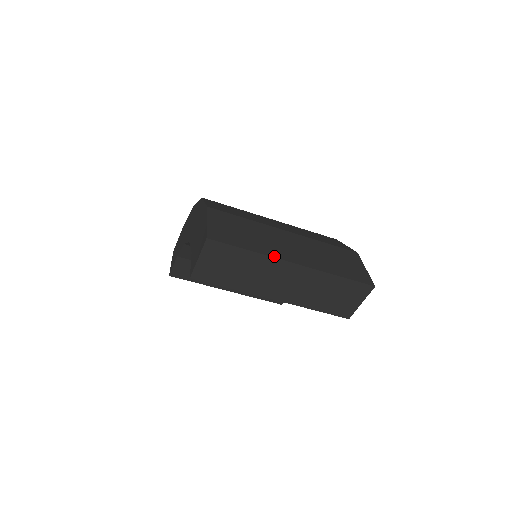
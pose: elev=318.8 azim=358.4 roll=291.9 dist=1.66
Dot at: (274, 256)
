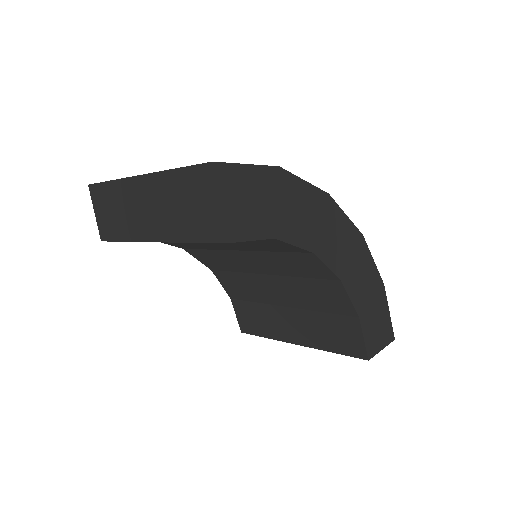
Dot at: (127, 178)
